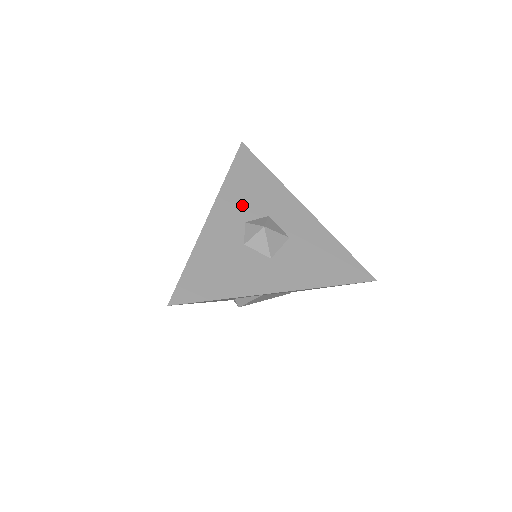
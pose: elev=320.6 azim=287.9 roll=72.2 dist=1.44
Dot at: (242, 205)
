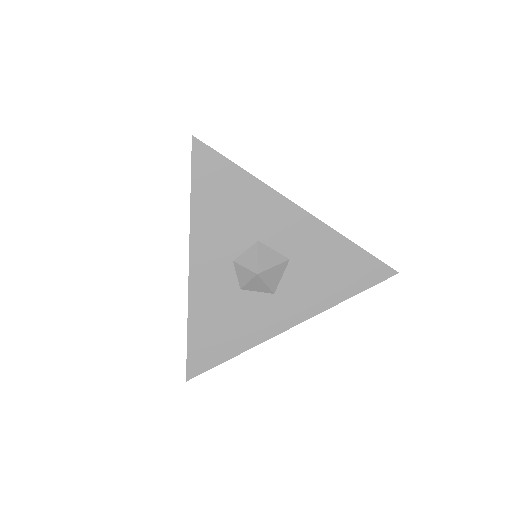
Dot at: (223, 239)
